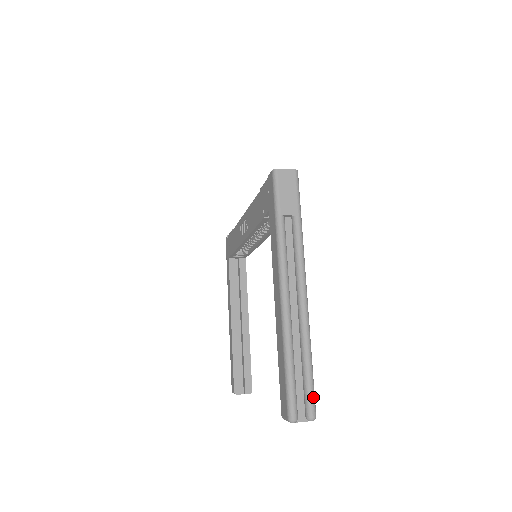
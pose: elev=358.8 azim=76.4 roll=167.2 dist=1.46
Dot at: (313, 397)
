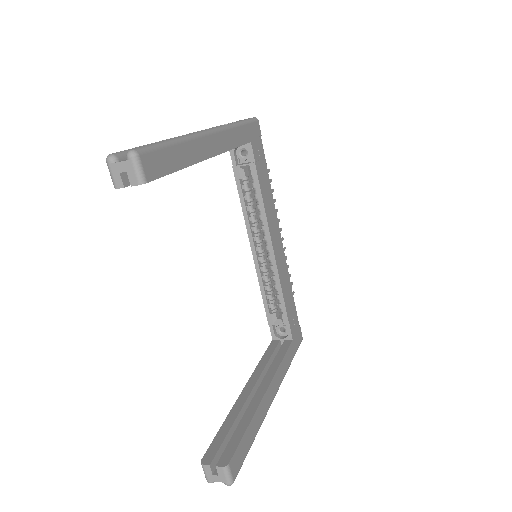
Dot at: (148, 146)
